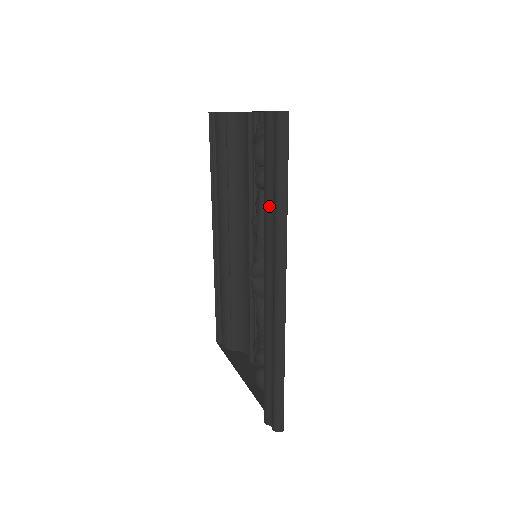
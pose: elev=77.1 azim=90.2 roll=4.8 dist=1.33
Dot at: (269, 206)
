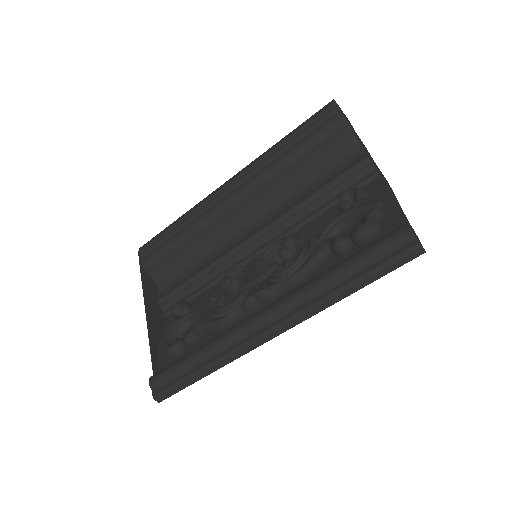
Dot at: (331, 281)
